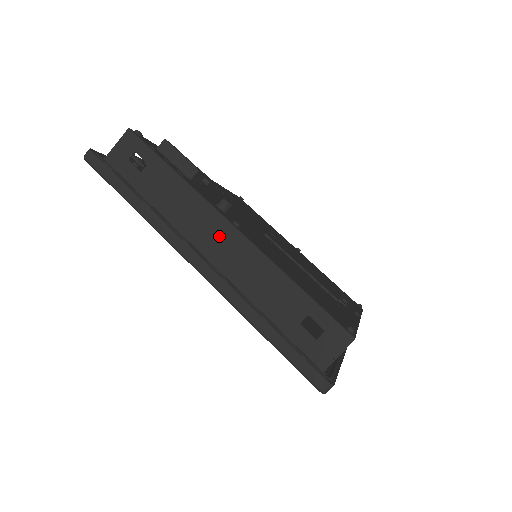
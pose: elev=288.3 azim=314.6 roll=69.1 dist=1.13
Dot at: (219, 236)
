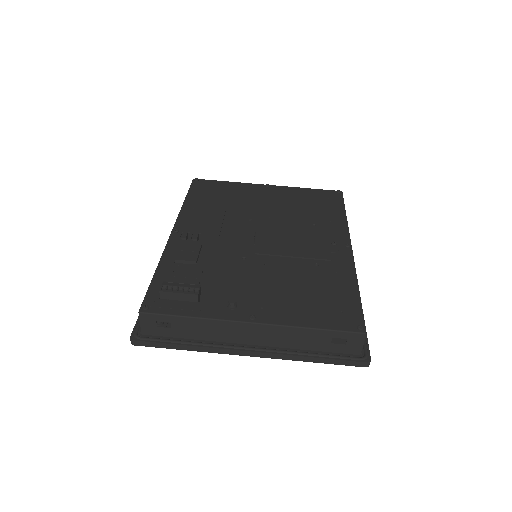
Dot at: (249, 332)
